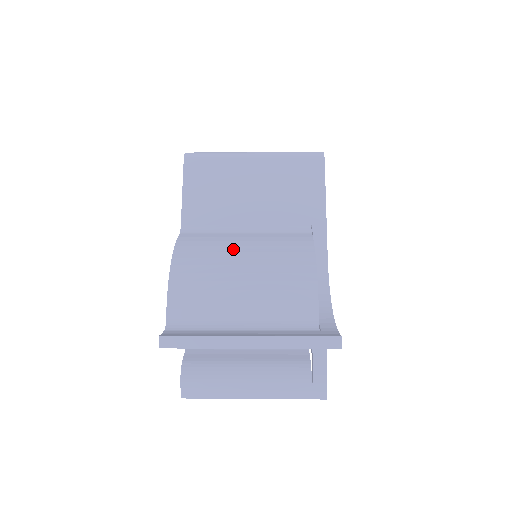
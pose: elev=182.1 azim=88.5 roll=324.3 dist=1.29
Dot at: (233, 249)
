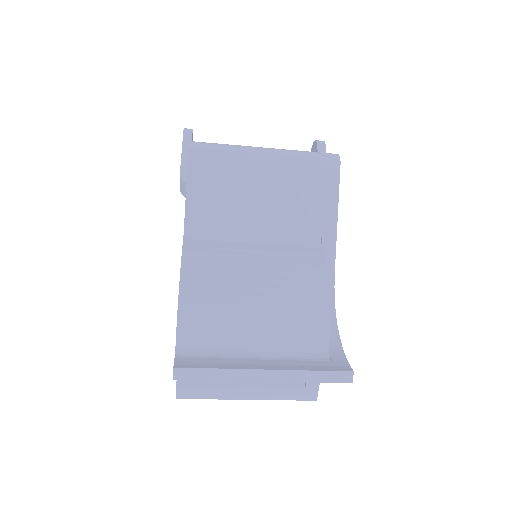
Dot at: (245, 266)
